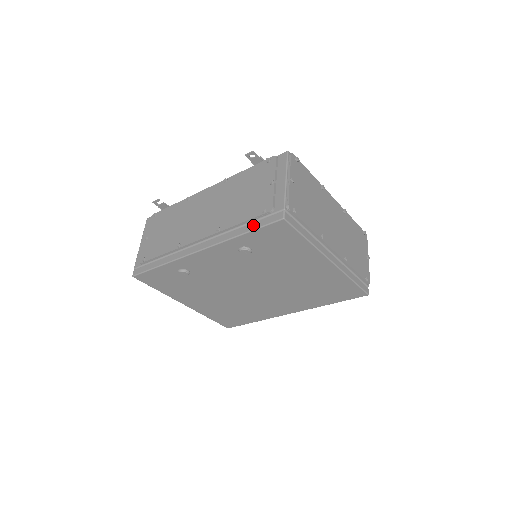
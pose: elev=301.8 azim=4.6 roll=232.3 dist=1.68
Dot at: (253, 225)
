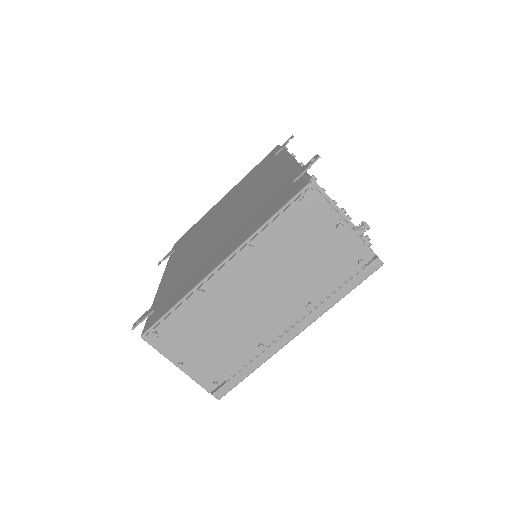
Dot at: occluded
